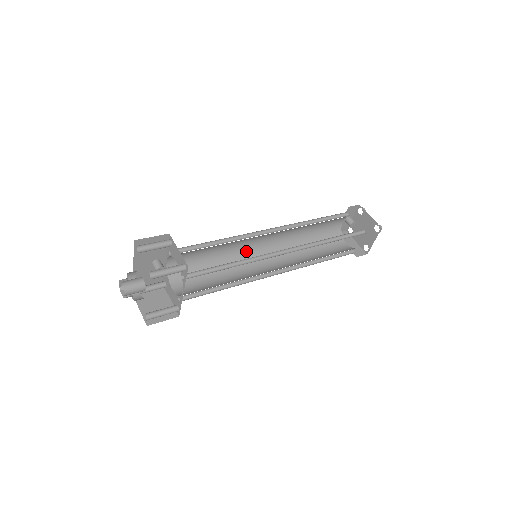
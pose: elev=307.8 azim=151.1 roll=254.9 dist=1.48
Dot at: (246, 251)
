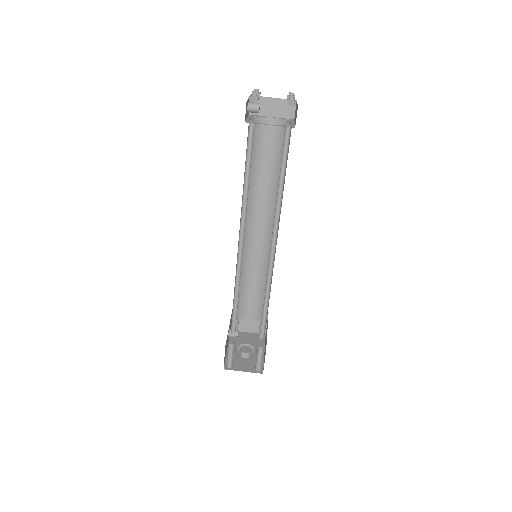
Dot at: occluded
